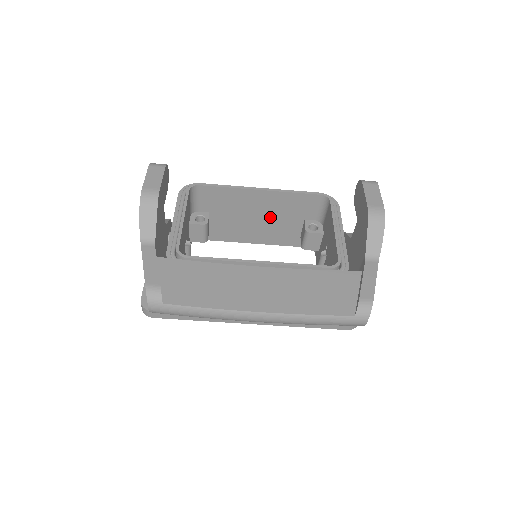
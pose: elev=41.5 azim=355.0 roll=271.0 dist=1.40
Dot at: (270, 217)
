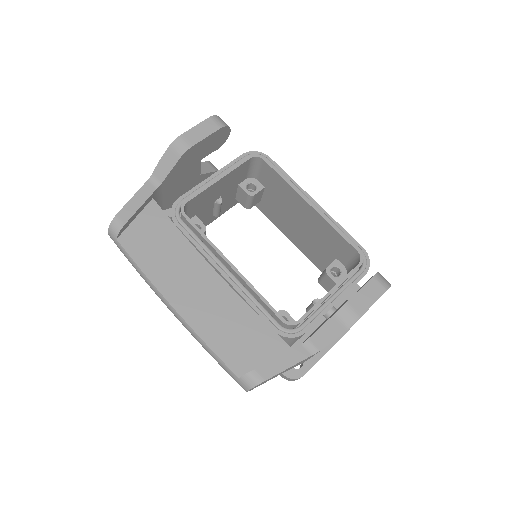
Dot at: (310, 232)
